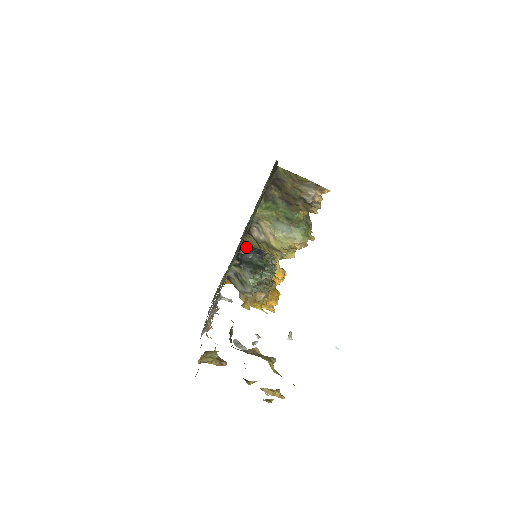
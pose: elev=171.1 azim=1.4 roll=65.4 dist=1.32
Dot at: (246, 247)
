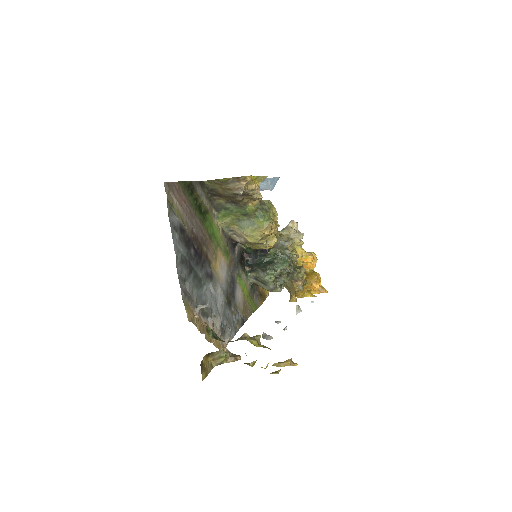
Dot at: (251, 252)
